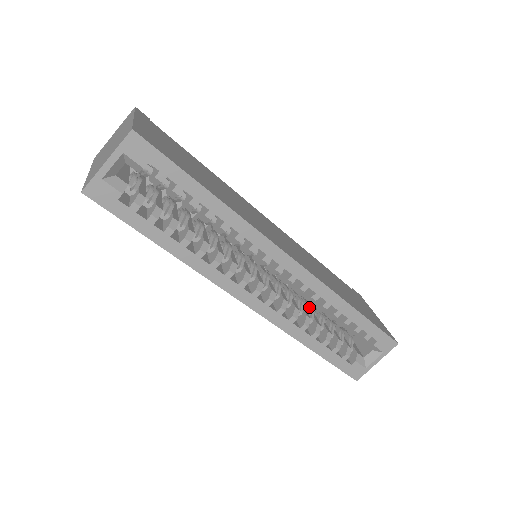
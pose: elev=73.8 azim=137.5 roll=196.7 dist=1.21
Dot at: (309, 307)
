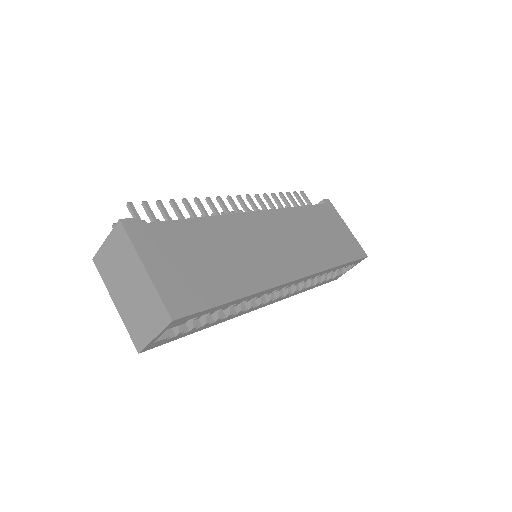
Dot at: occluded
